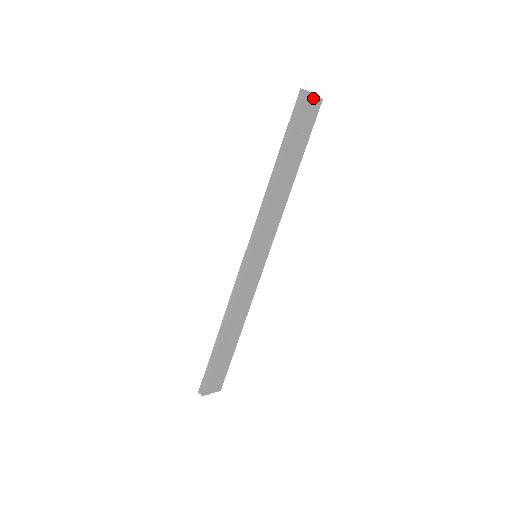
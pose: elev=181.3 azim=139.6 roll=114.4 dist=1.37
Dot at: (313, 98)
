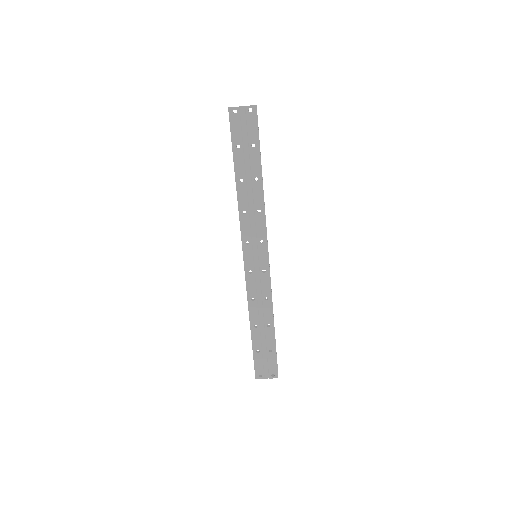
Dot at: (243, 110)
